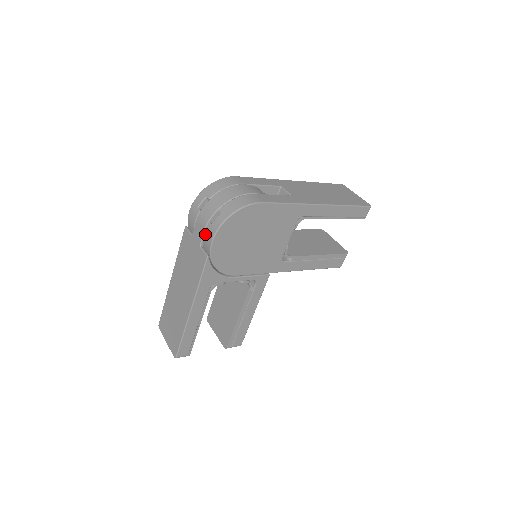
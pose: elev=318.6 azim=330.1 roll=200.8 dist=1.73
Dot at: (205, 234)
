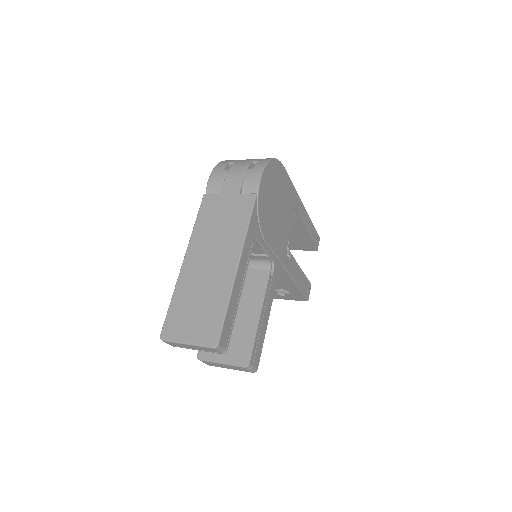
Dot at: (246, 178)
